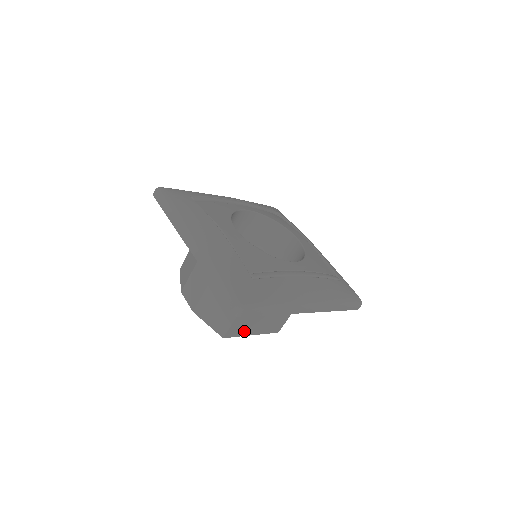
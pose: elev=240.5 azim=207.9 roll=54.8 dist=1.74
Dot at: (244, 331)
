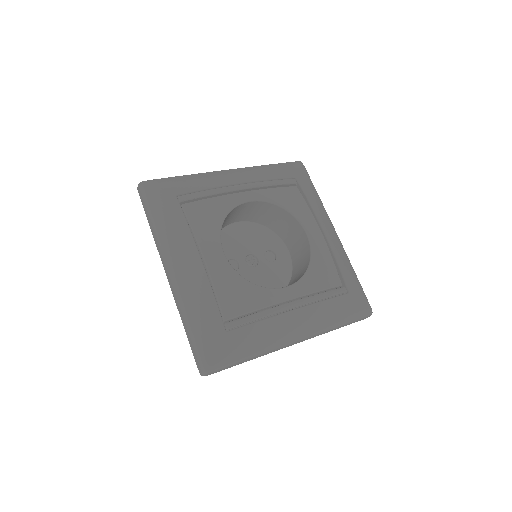
Dot at: occluded
